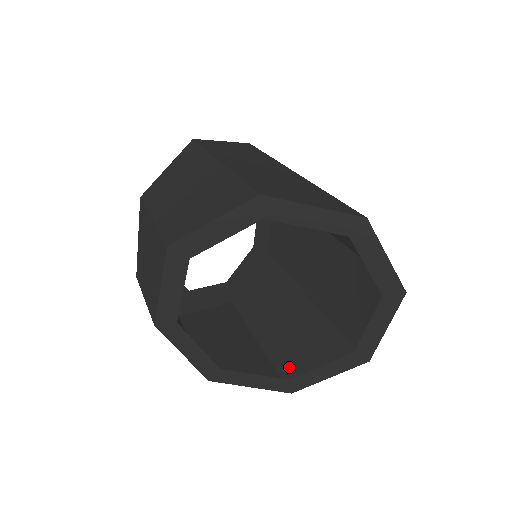
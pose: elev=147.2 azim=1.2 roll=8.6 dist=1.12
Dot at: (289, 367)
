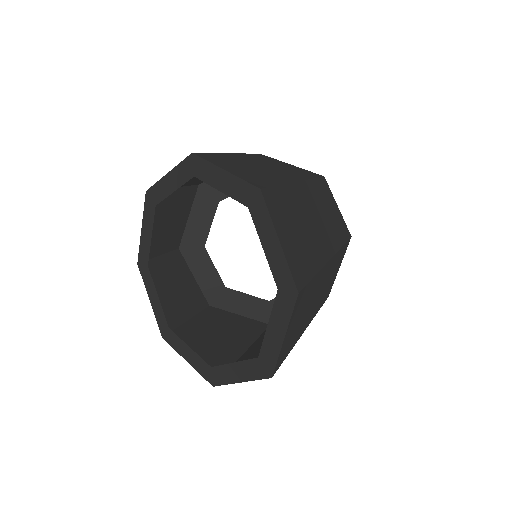
Dot at: occluded
